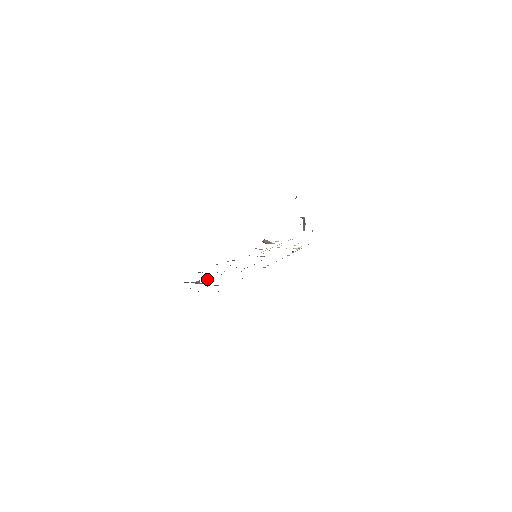
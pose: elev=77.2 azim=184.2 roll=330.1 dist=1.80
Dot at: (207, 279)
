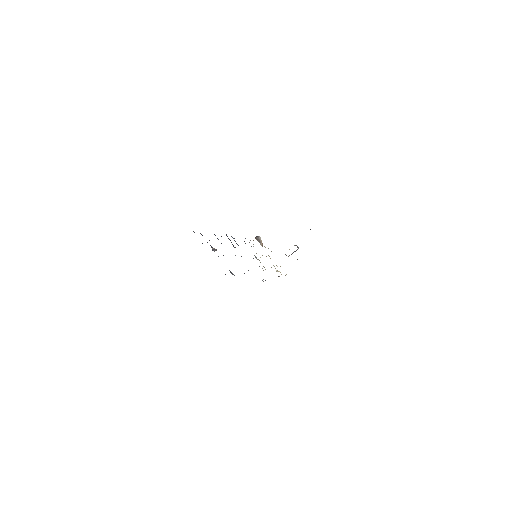
Dot at: occluded
